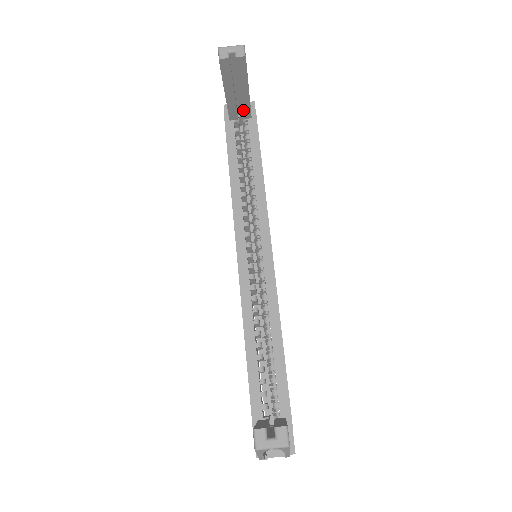
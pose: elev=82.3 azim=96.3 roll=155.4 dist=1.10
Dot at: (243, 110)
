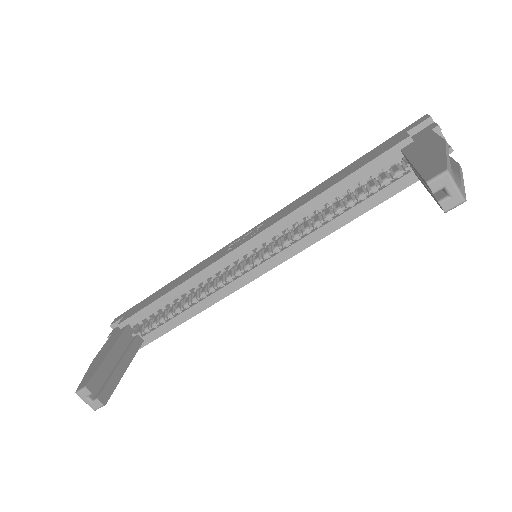
Dot at: occluded
